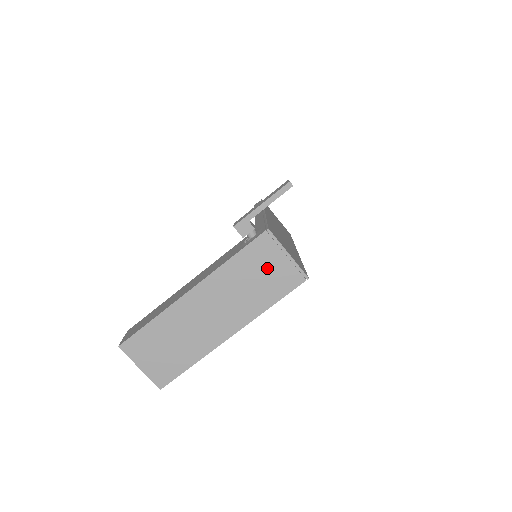
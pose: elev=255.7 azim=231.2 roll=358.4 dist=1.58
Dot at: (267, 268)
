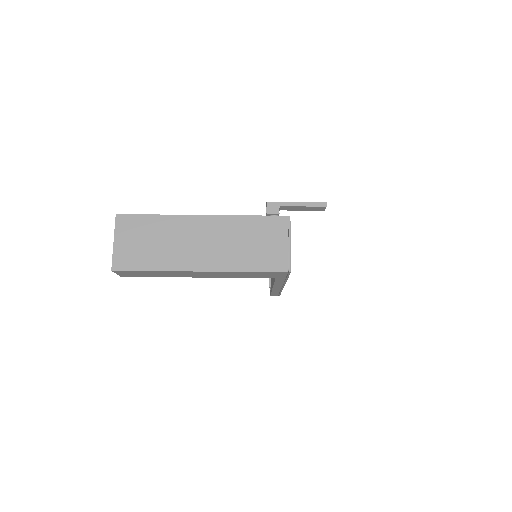
Dot at: (268, 242)
